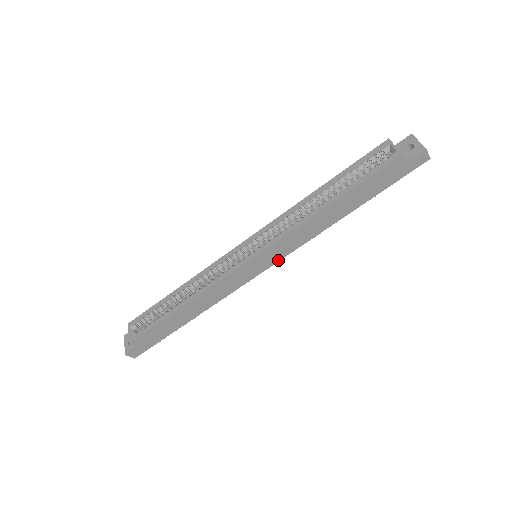
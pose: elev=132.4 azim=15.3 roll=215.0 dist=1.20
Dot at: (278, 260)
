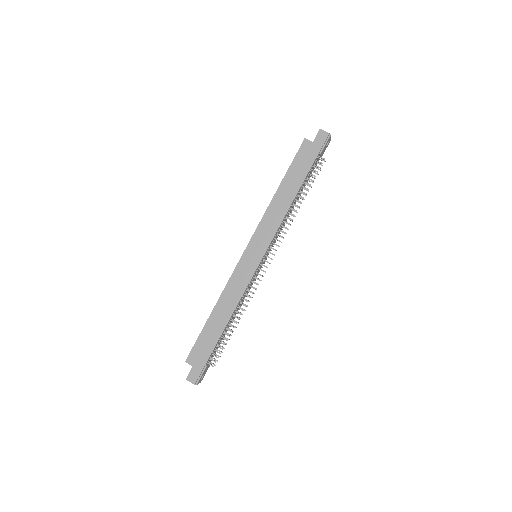
Dot at: (267, 247)
